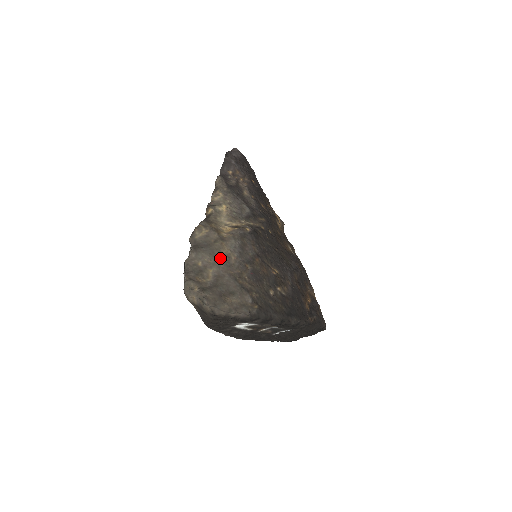
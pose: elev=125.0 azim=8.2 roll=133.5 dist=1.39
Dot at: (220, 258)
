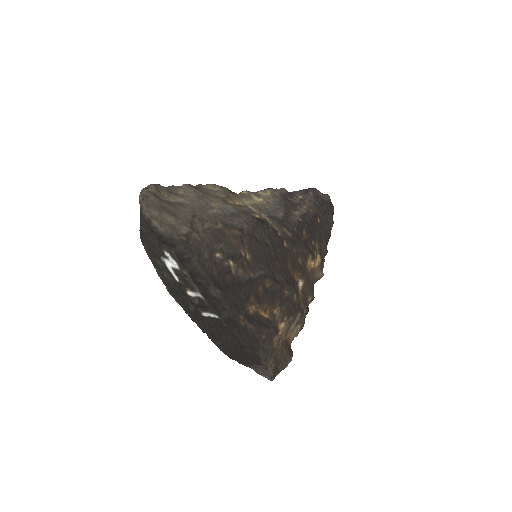
Dot at: (203, 203)
